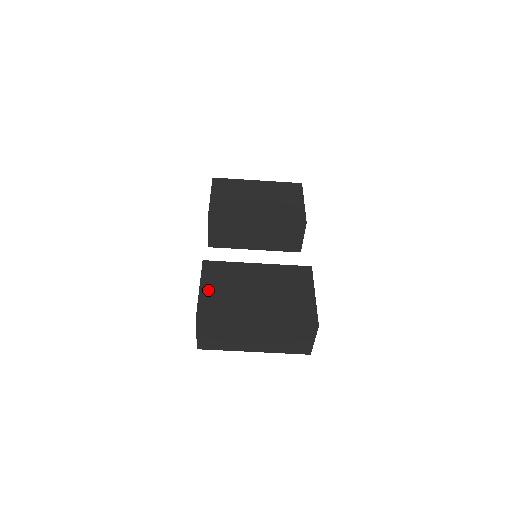
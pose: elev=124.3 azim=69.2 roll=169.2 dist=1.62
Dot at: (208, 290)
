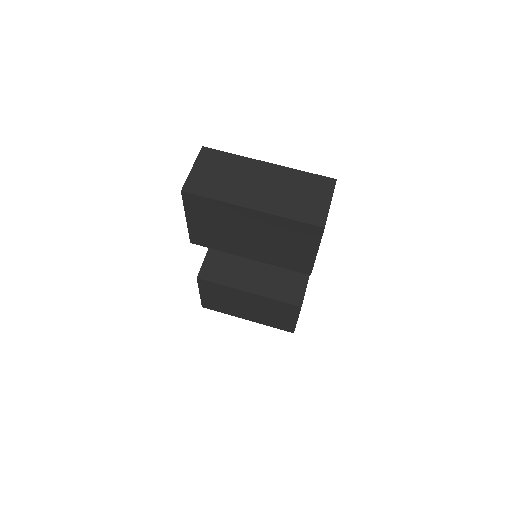
Dot at: (207, 297)
